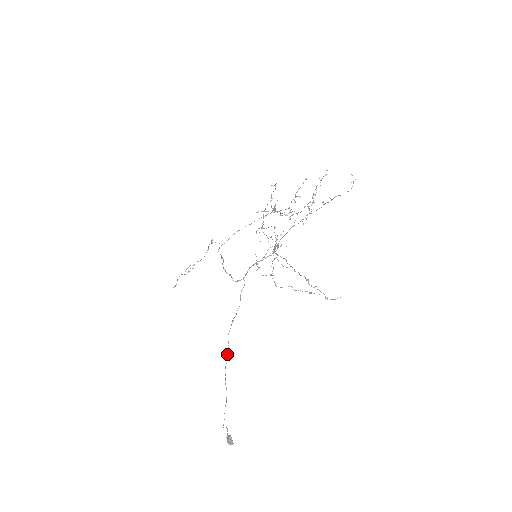
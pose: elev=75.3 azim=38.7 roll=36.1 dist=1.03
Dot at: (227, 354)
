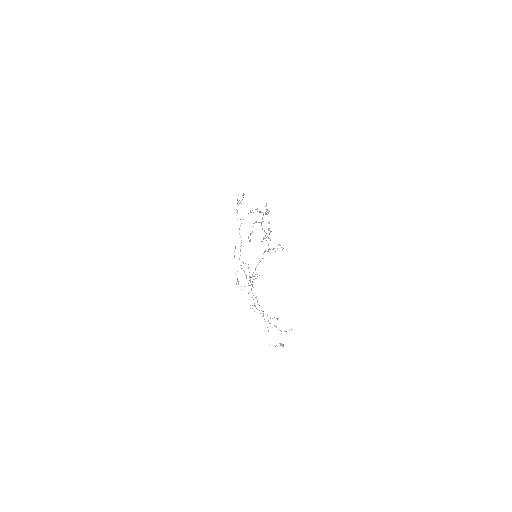
Dot at: occluded
